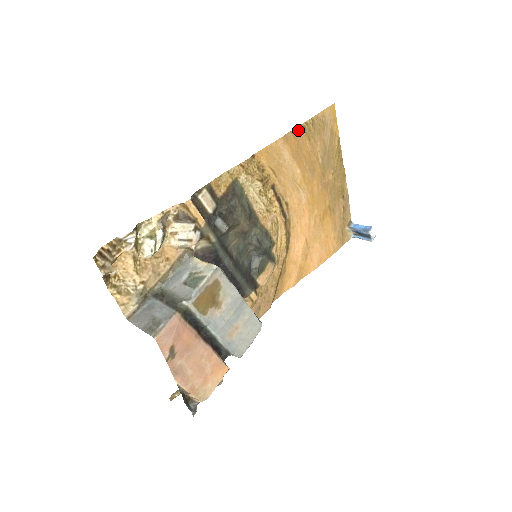
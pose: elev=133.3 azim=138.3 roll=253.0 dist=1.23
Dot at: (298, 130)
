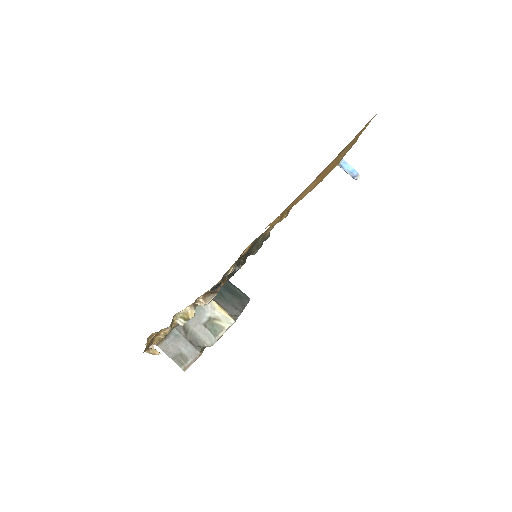
Dot at: (331, 162)
